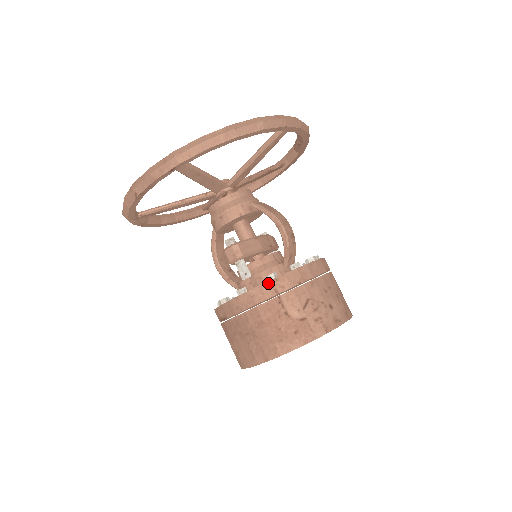
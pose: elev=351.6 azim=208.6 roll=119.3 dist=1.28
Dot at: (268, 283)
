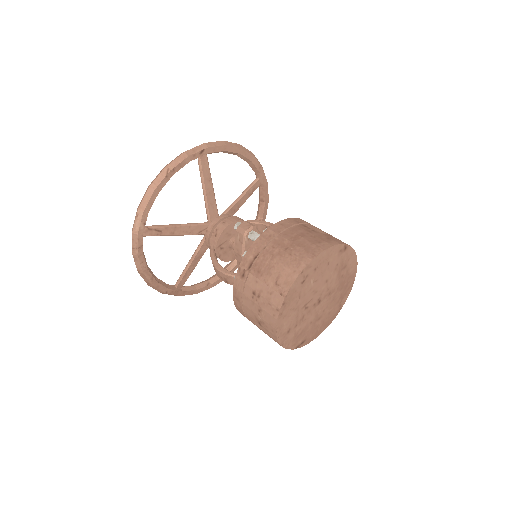
Dot at: (290, 219)
